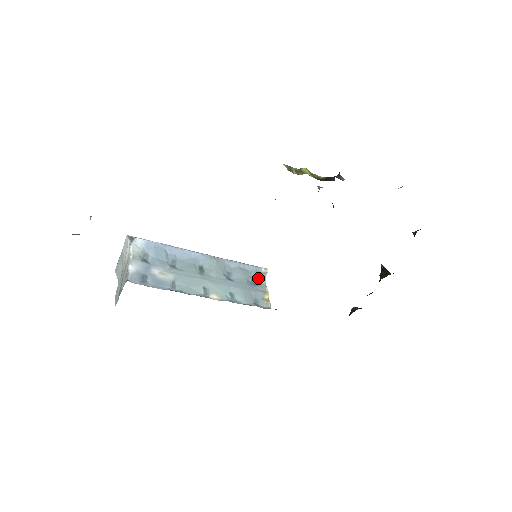
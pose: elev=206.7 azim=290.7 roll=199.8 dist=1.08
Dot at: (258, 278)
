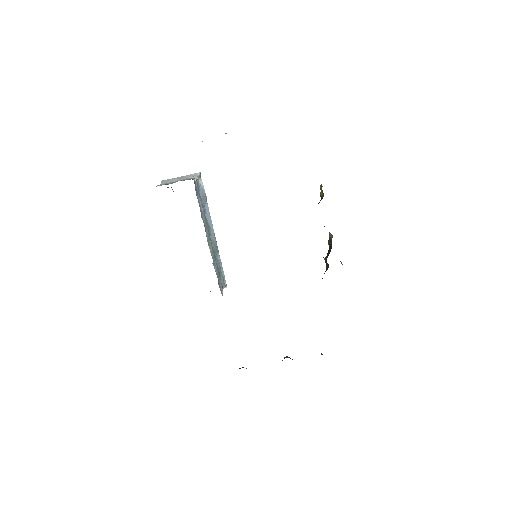
Dot at: (223, 281)
